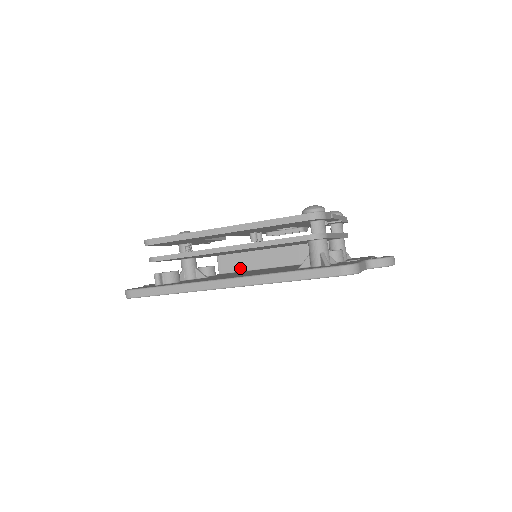
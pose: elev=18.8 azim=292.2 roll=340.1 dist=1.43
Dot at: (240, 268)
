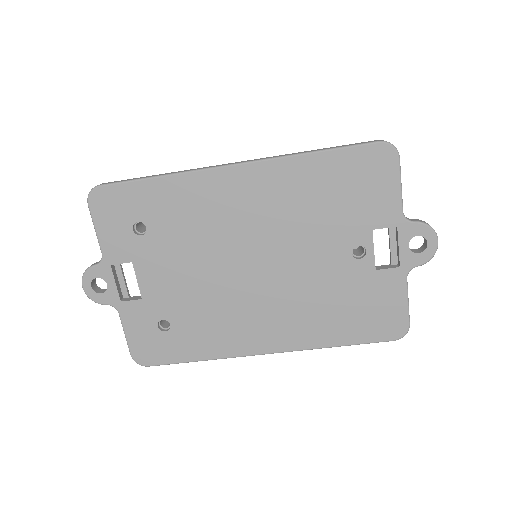
Dot at: occluded
